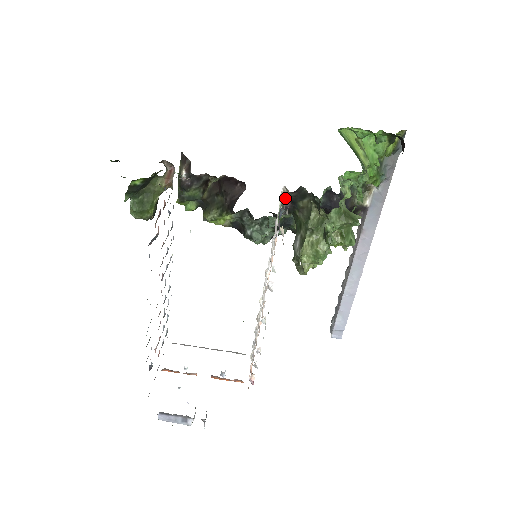
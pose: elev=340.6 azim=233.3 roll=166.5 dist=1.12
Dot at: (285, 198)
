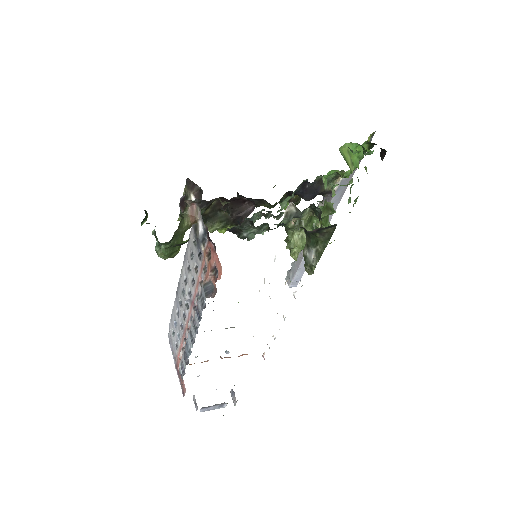
Dot at: occluded
